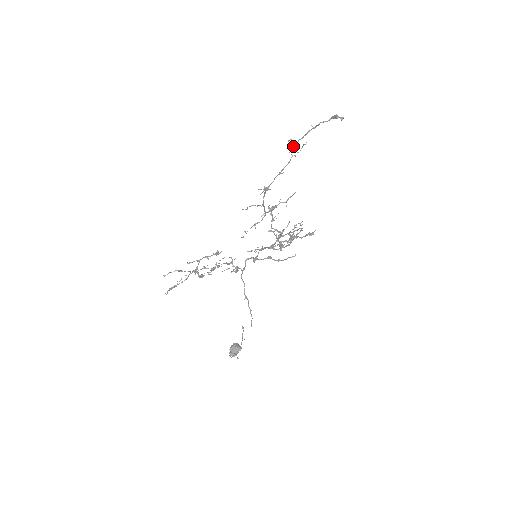
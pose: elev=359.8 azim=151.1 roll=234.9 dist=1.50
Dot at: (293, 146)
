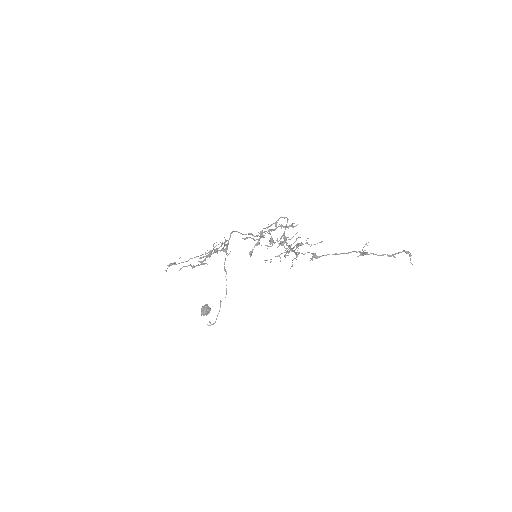
Dot at: occluded
